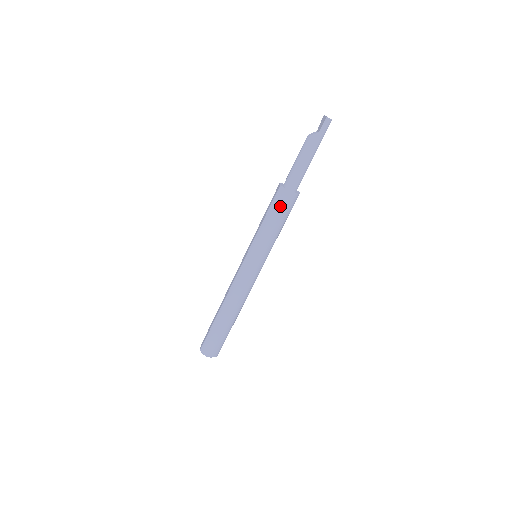
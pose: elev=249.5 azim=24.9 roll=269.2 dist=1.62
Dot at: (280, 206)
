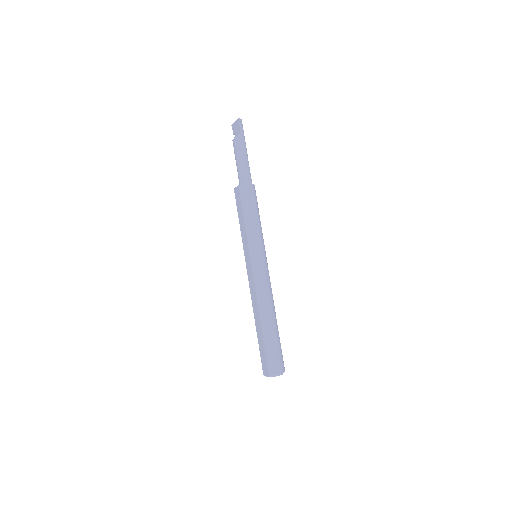
Dot at: (250, 200)
